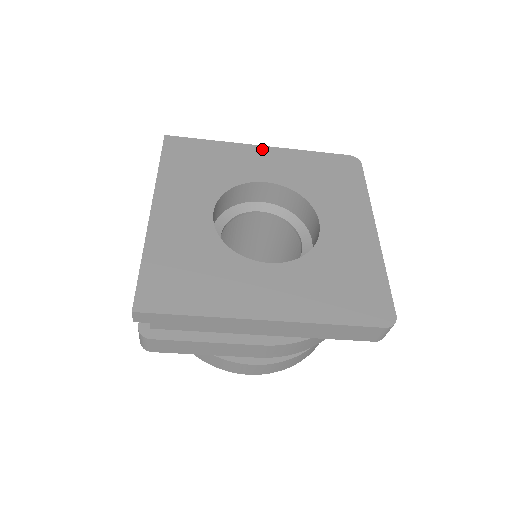
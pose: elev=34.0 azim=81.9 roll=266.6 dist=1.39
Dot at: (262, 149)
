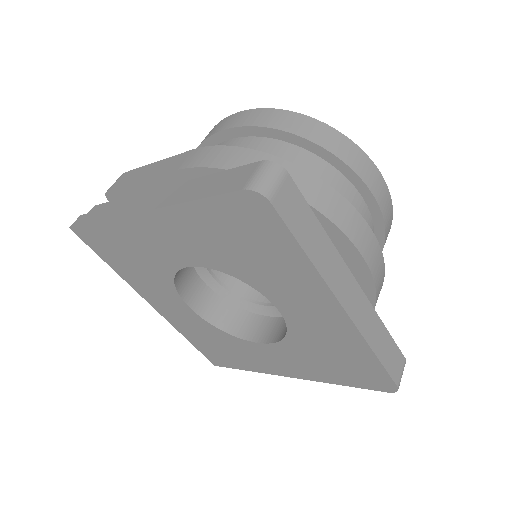
Dot at: (144, 219)
